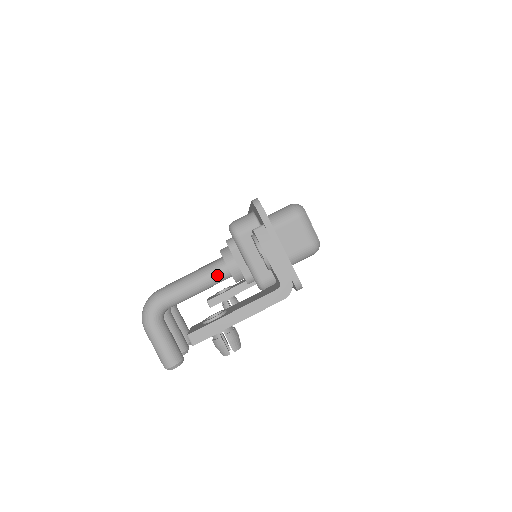
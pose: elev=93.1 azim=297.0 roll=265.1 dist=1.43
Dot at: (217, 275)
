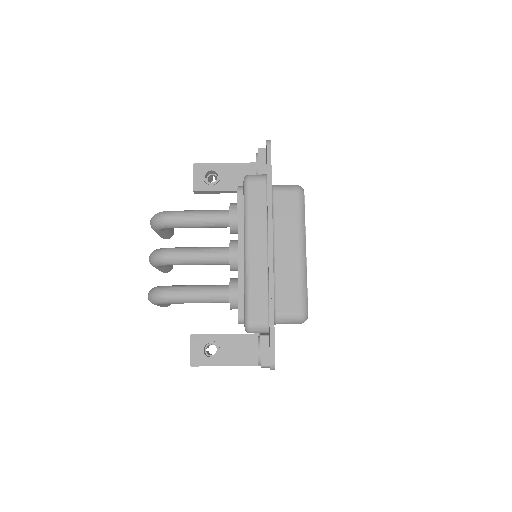
Dot at: occluded
